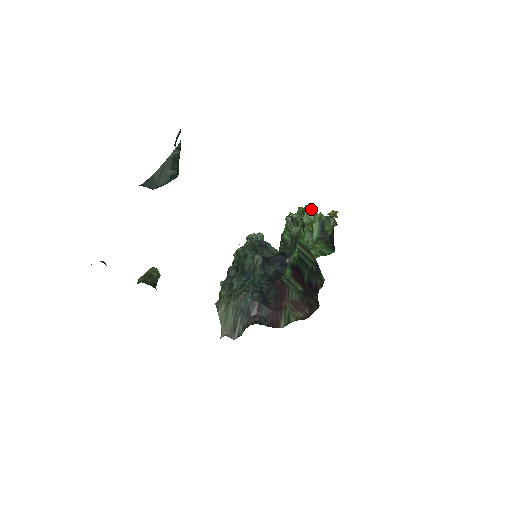
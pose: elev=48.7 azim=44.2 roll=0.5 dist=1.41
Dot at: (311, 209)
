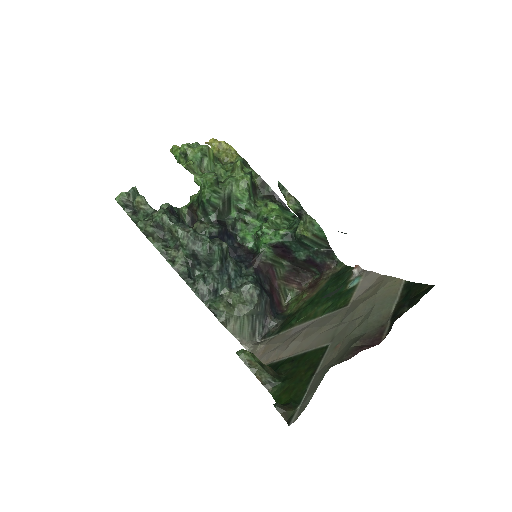
Dot at: (212, 151)
